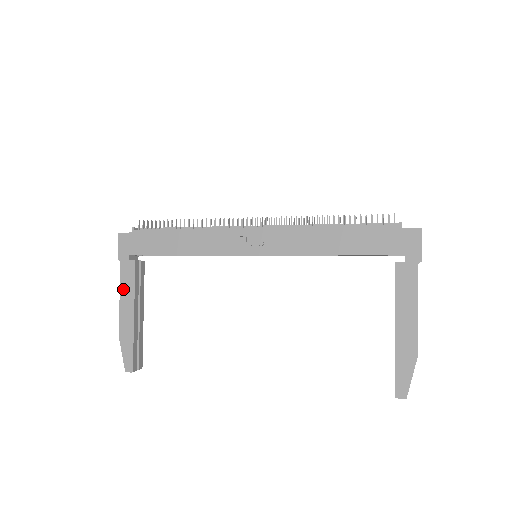
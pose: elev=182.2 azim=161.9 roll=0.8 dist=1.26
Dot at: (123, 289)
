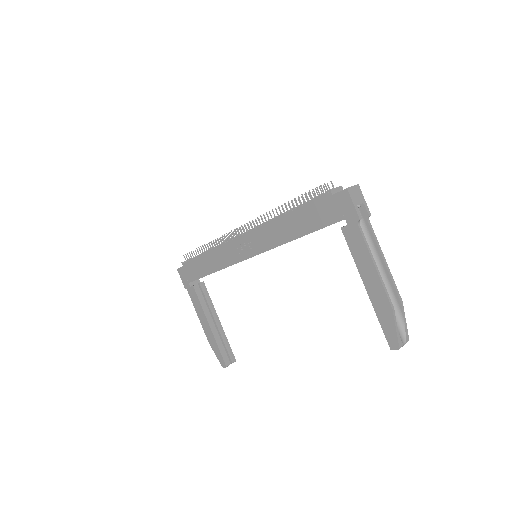
Dot at: (196, 309)
